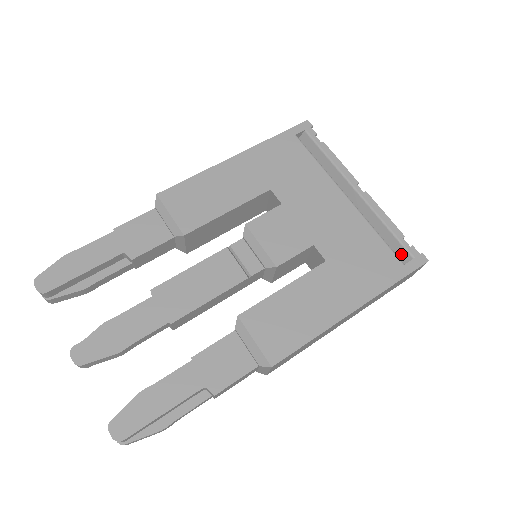
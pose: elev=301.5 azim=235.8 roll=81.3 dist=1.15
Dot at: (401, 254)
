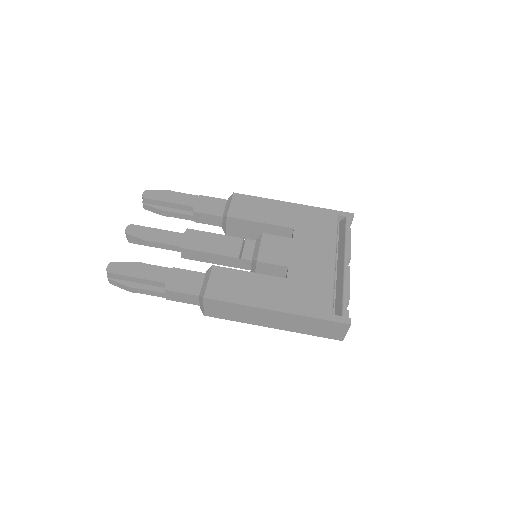
Dot at: (338, 311)
